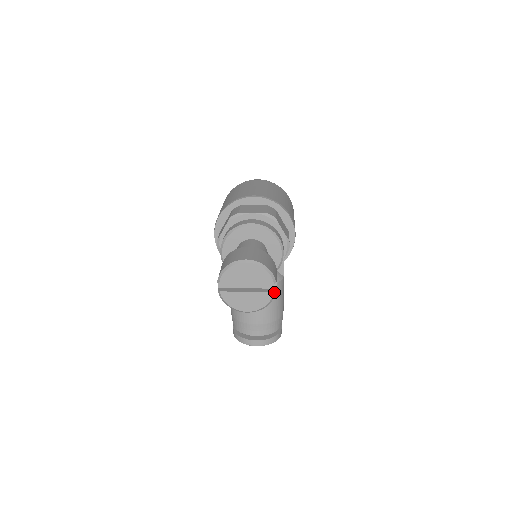
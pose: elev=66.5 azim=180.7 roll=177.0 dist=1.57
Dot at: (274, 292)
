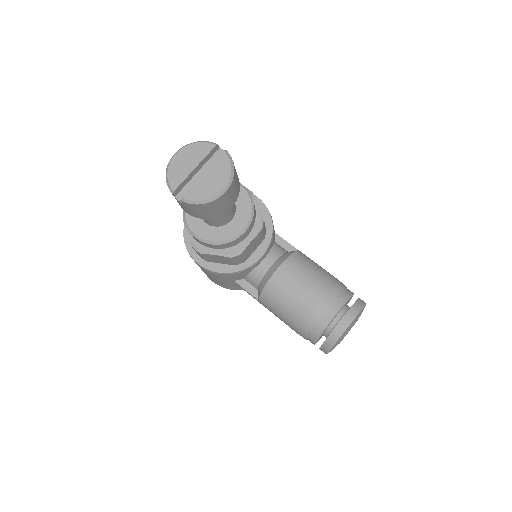
Dot at: (225, 151)
